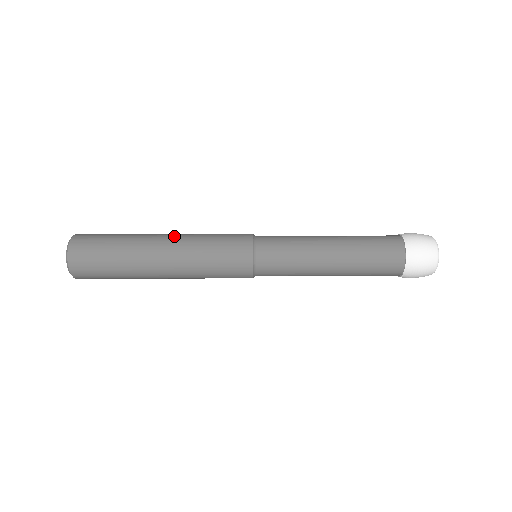
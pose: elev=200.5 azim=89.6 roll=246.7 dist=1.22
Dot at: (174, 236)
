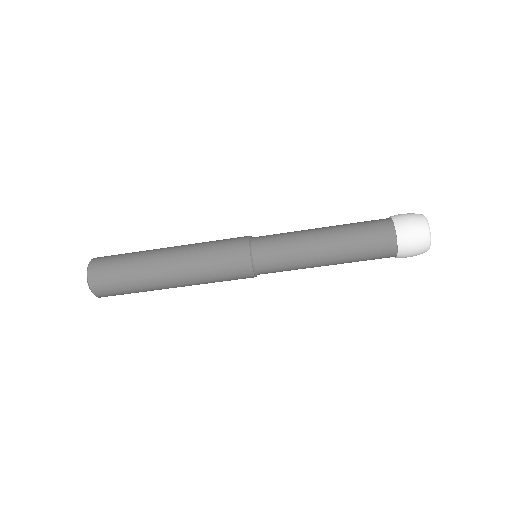
Dot at: (181, 245)
